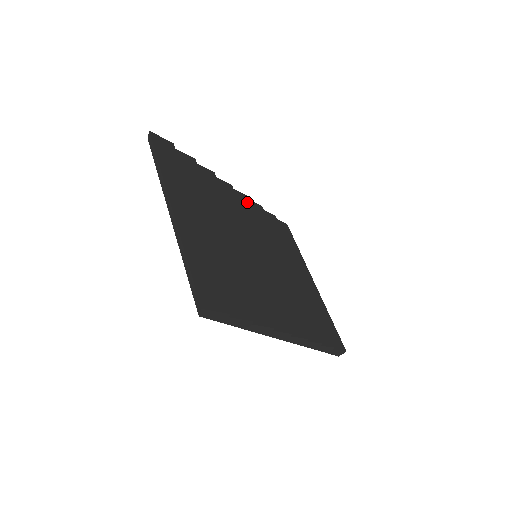
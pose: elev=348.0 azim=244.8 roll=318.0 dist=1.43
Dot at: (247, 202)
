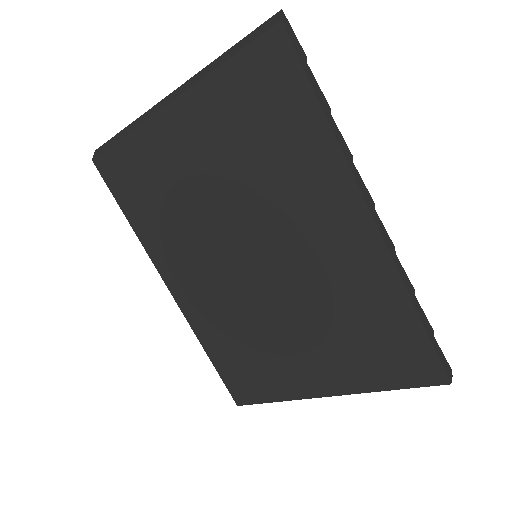
Dot at: occluded
